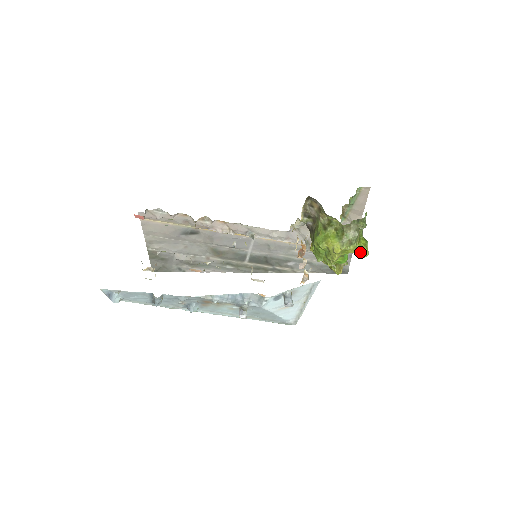
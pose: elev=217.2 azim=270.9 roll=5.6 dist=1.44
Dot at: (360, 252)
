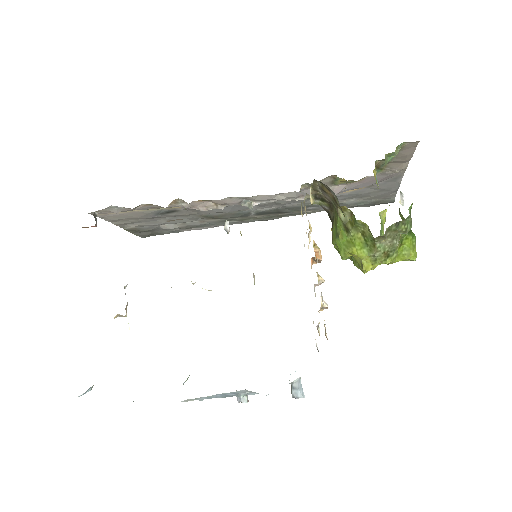
Dot at: (403, 258)
